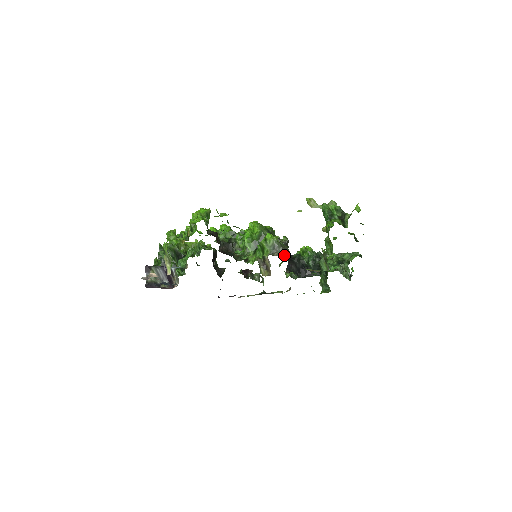
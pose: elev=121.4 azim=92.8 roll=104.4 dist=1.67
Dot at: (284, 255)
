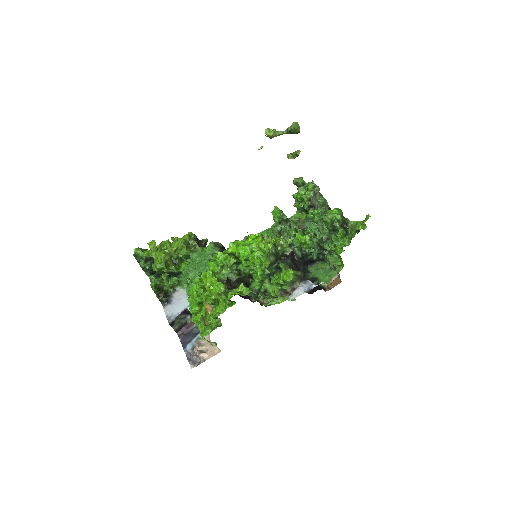
Dot at: (293, 266)
